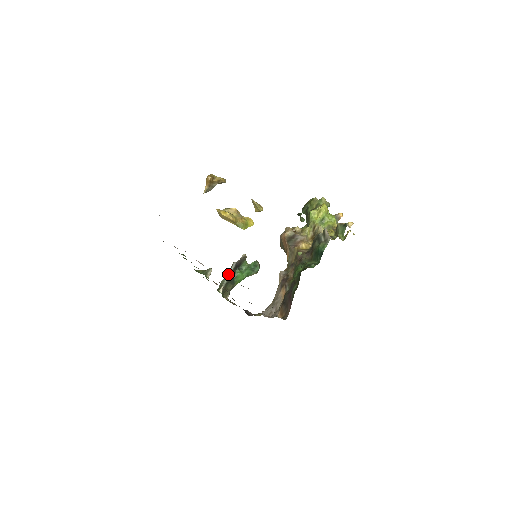
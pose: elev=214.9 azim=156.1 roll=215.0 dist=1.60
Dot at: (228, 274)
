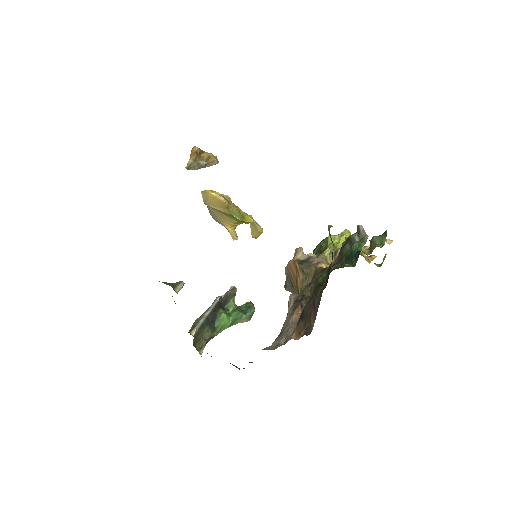
Dot at: (207, 311)
